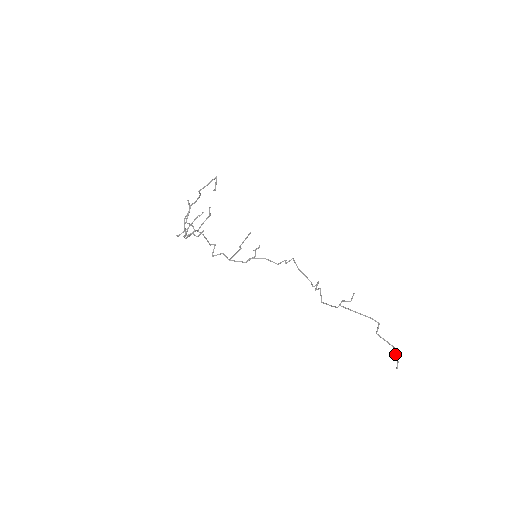
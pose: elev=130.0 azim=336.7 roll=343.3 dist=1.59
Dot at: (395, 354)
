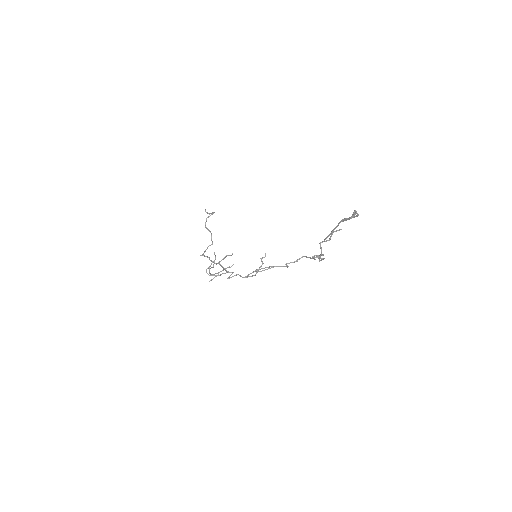
Dot at: (353, 213)
